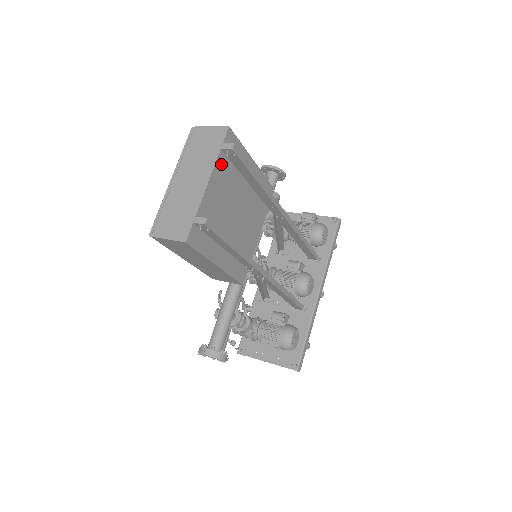
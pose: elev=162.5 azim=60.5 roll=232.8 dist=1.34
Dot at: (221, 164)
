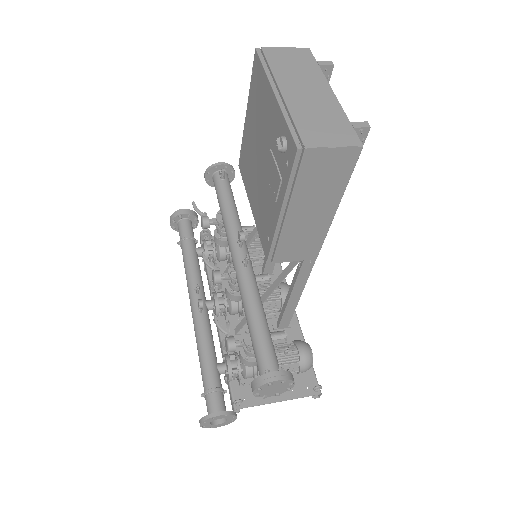
Dot at: occluded
